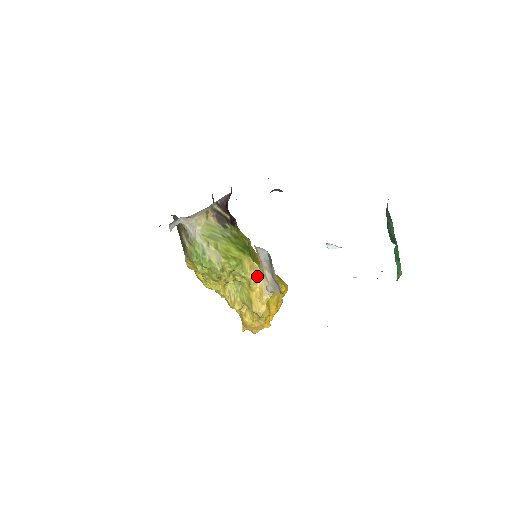
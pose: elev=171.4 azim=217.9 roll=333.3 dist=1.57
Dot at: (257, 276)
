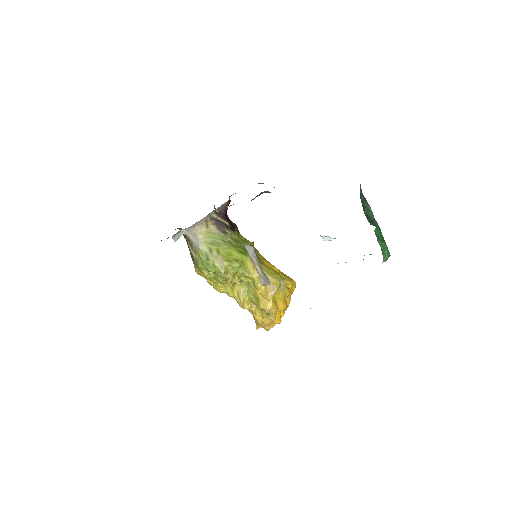
Dot at: occluded
